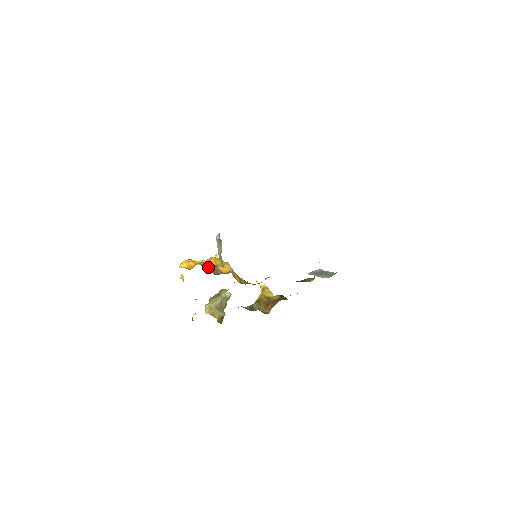
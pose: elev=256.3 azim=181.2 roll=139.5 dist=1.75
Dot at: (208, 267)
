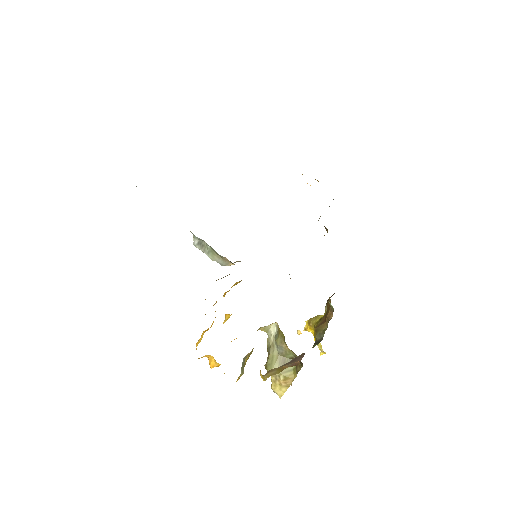
Dot at: occluded
